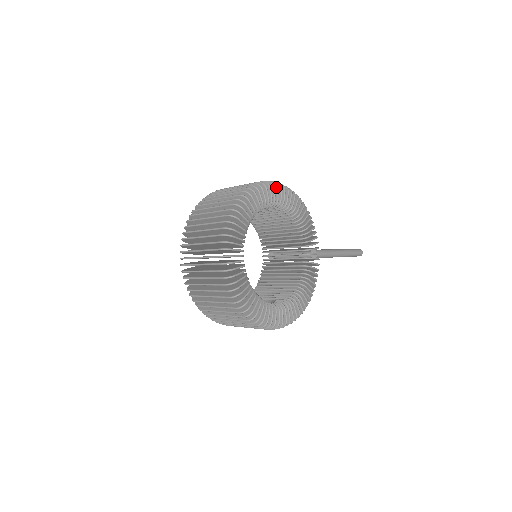
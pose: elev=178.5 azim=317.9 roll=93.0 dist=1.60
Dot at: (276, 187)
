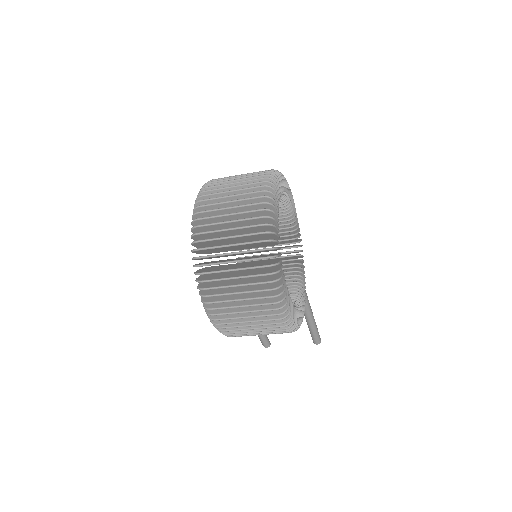
Dot at: occluded
